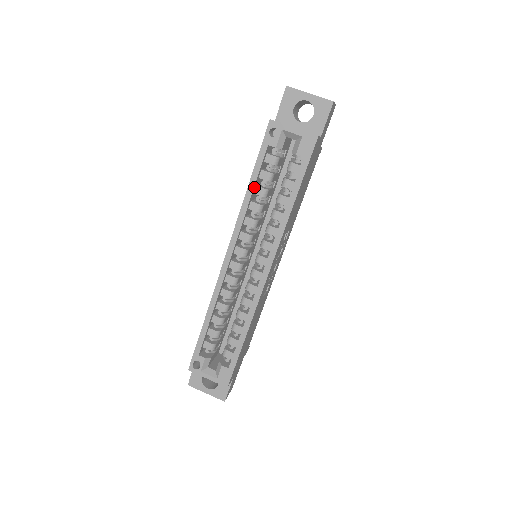
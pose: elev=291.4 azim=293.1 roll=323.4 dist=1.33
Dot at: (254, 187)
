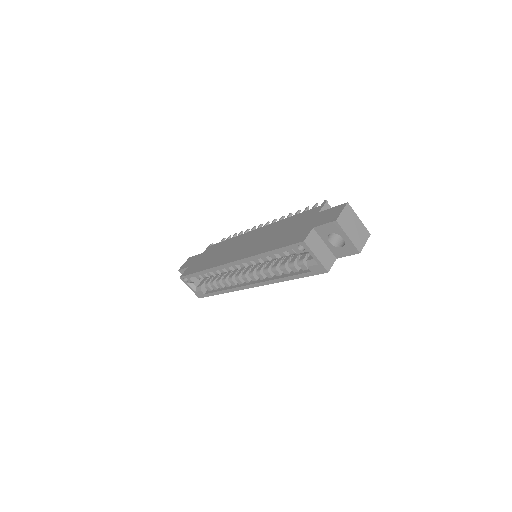
Dot at: (270, 254)
